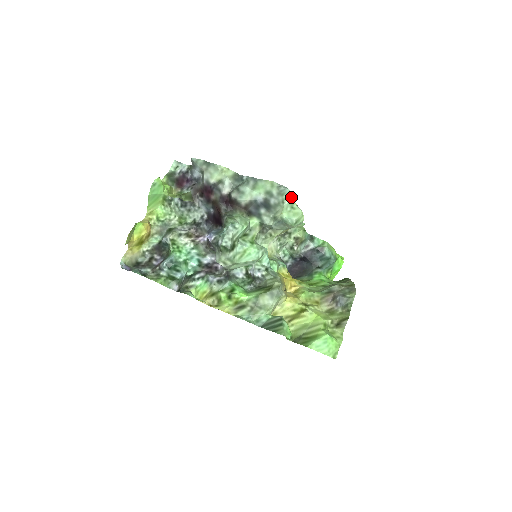
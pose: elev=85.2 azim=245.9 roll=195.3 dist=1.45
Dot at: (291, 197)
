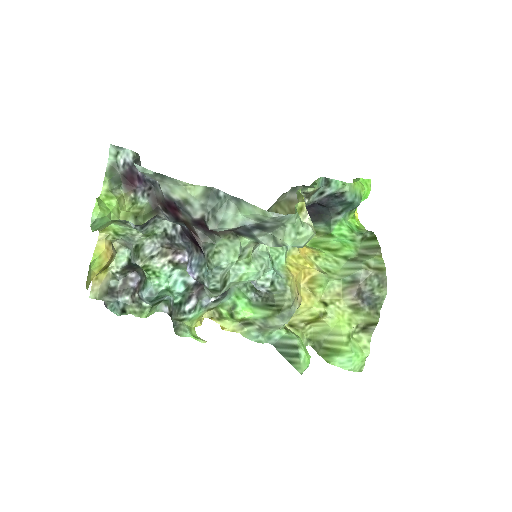
Dot at: (294, 219)
